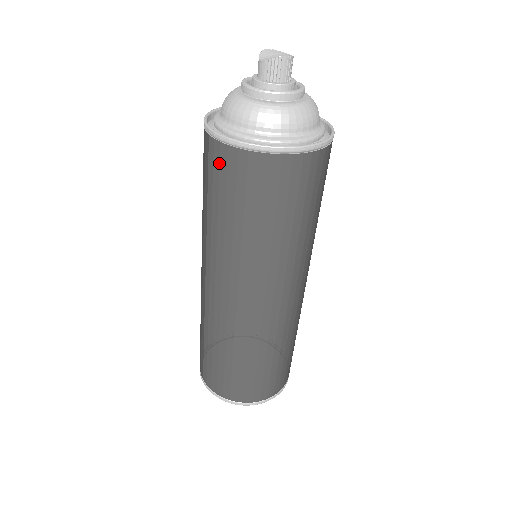
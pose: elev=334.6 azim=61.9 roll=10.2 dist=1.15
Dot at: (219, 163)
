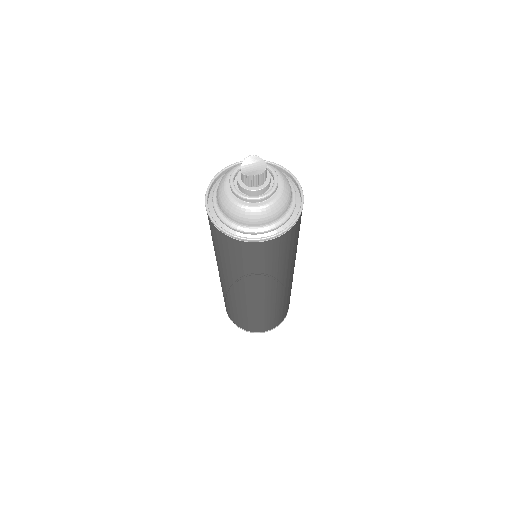
Dot at: (212, 229)
